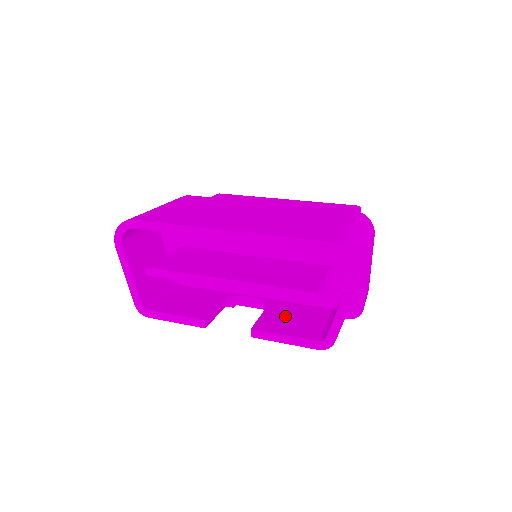
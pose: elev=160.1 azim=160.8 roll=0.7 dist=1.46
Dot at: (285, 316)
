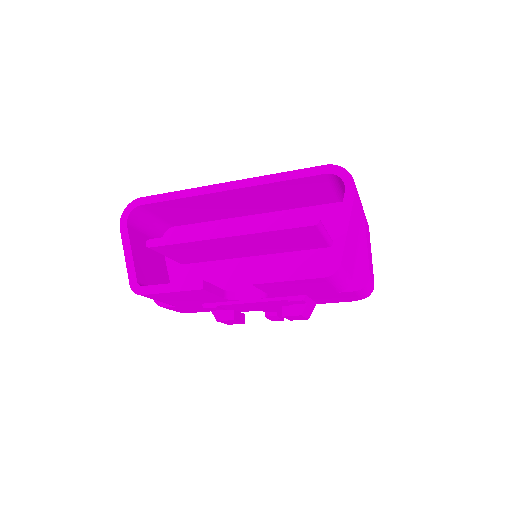
Dot at: occluded
